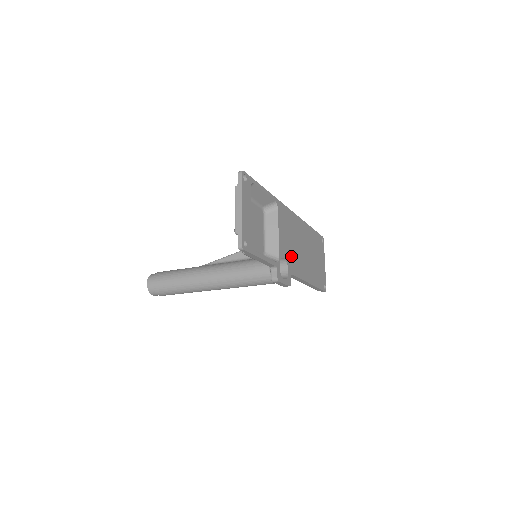
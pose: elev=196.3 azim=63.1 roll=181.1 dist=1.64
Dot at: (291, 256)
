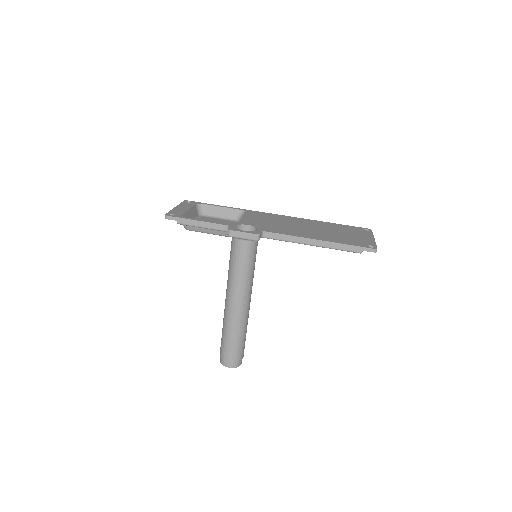
Dot at: (268, 226)
